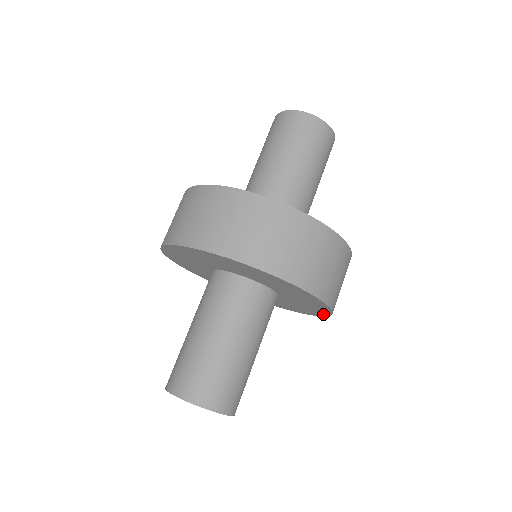
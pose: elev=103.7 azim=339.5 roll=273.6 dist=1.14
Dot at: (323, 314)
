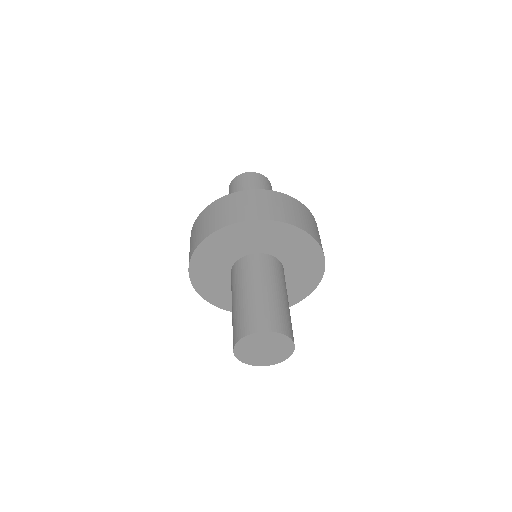
Dot at: (321, 269)
